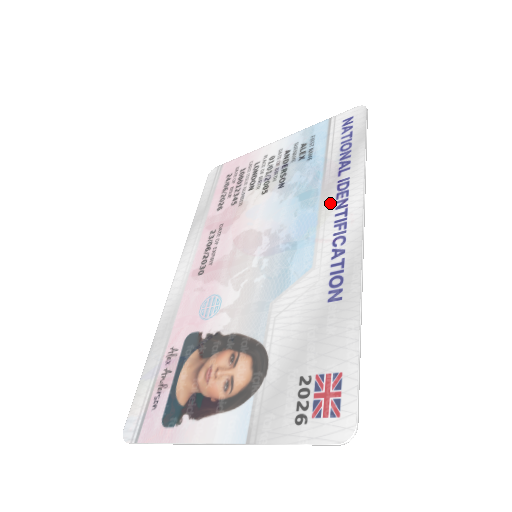
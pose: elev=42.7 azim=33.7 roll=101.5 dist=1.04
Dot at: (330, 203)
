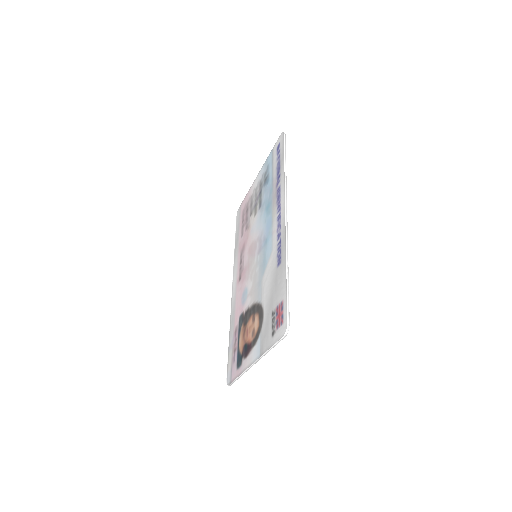
Dot at: (275, 207)
